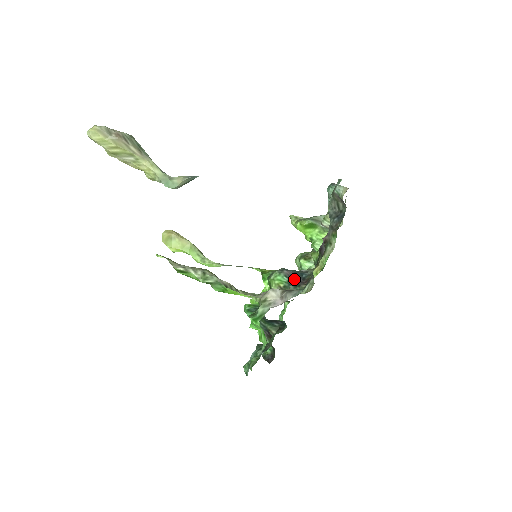
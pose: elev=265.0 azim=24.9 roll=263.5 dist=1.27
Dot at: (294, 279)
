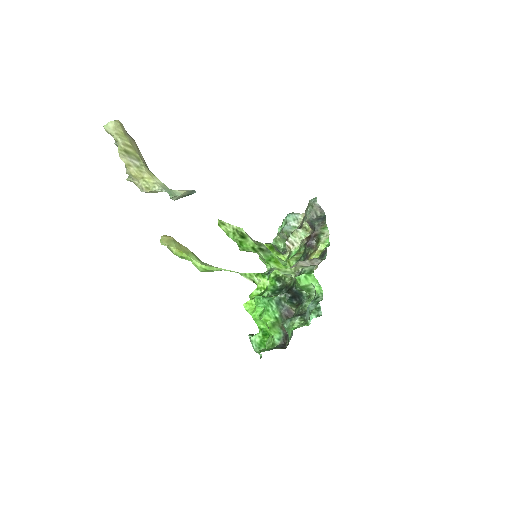
Dot at: occluded
